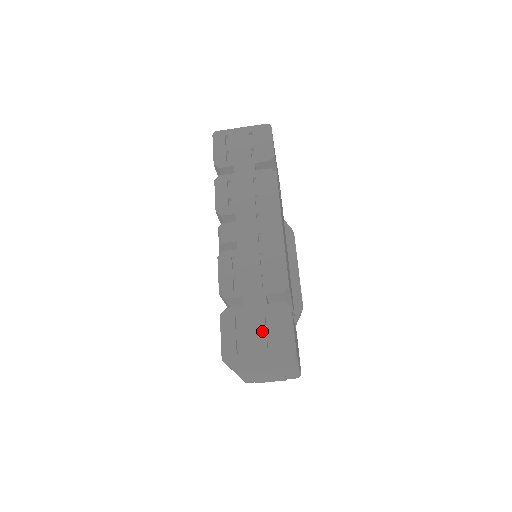
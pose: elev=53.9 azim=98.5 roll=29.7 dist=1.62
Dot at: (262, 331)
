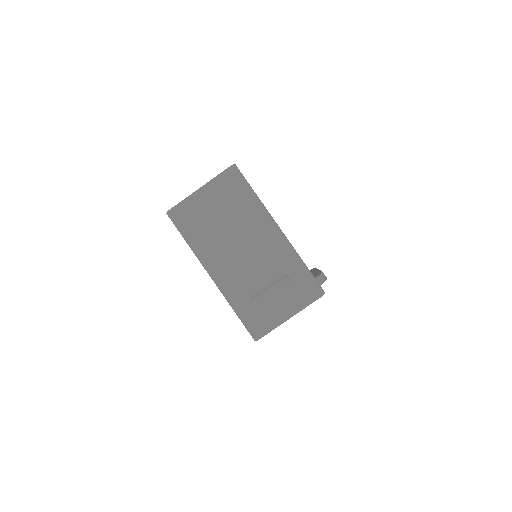
Dot at: occluded
